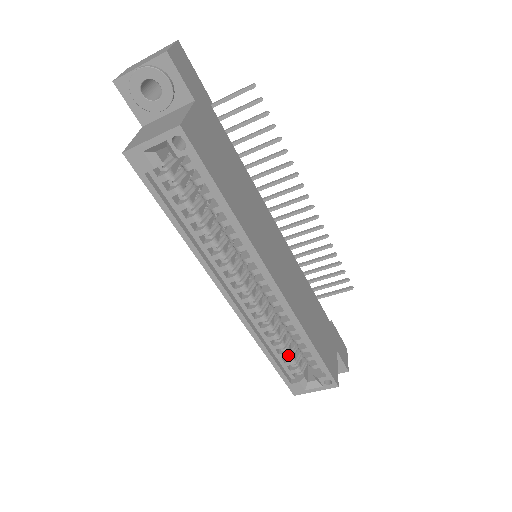
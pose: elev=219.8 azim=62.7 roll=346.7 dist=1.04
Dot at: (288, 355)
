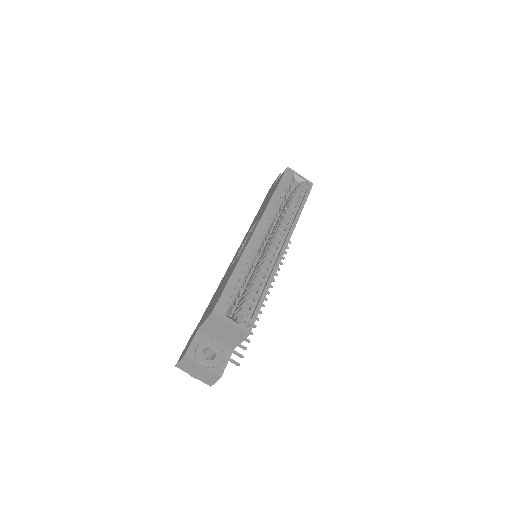
Dot at: (238, 289)
